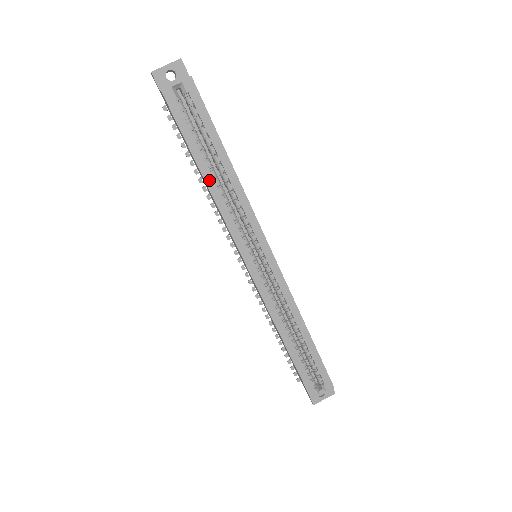
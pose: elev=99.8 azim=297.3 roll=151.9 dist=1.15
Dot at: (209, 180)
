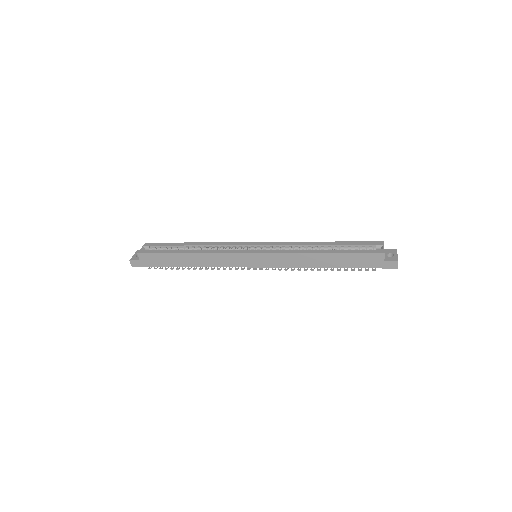
Dot at: (192, 252)
